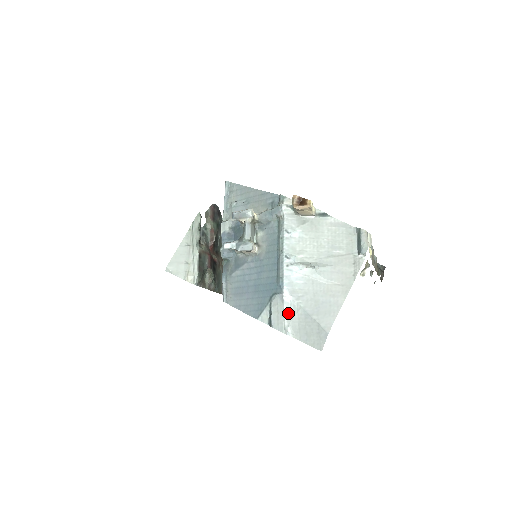
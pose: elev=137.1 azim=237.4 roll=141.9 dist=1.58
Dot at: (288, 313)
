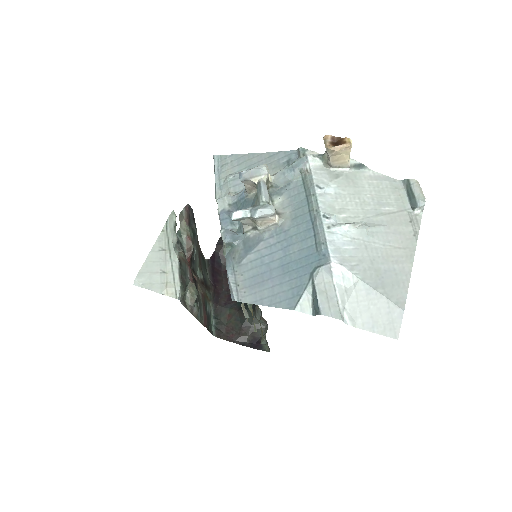
Dot at: (341, 291)
